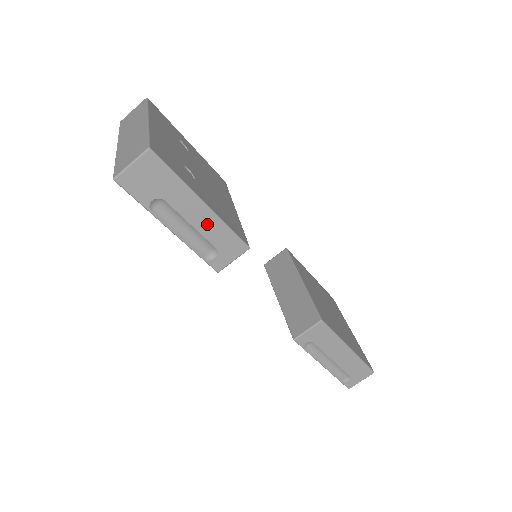
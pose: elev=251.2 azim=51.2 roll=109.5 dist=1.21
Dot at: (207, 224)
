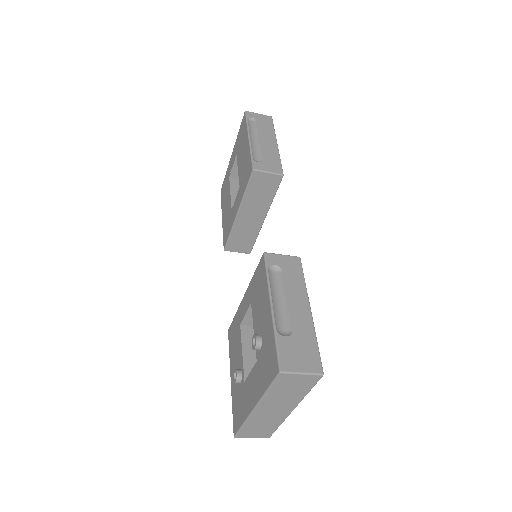
Dot at: occluded
